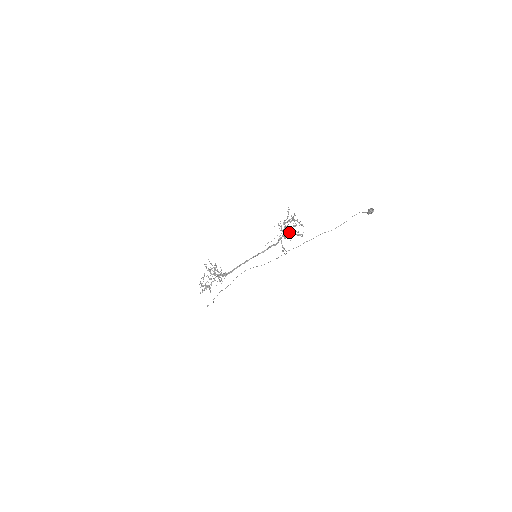
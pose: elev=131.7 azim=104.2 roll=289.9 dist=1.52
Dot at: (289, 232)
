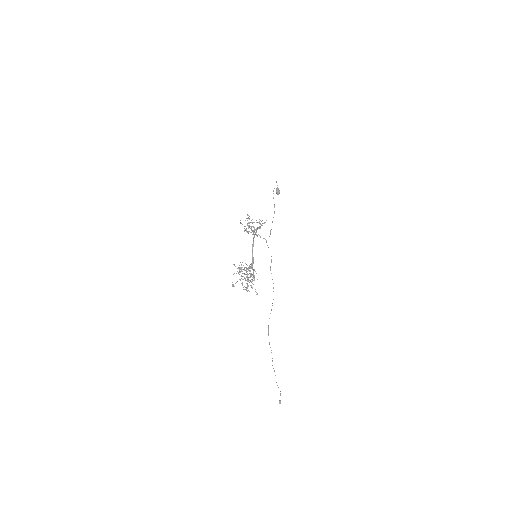
Dot at: occluded
